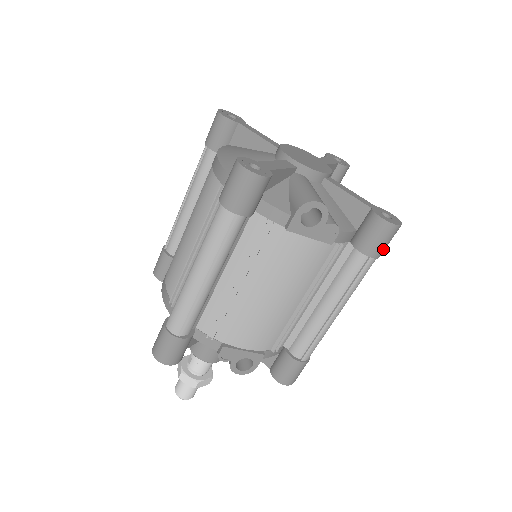
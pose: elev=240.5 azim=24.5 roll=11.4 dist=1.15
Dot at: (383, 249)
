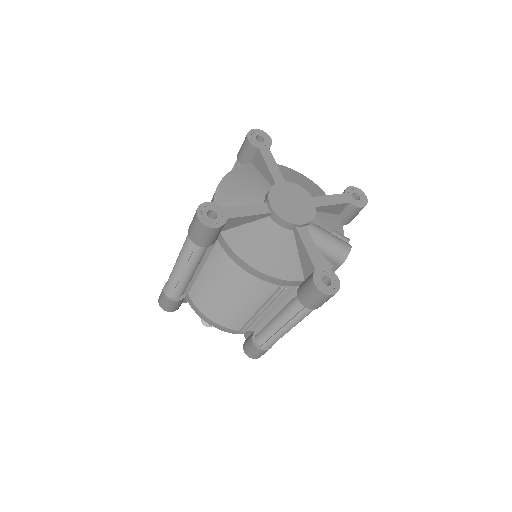
Dot at: occluded
